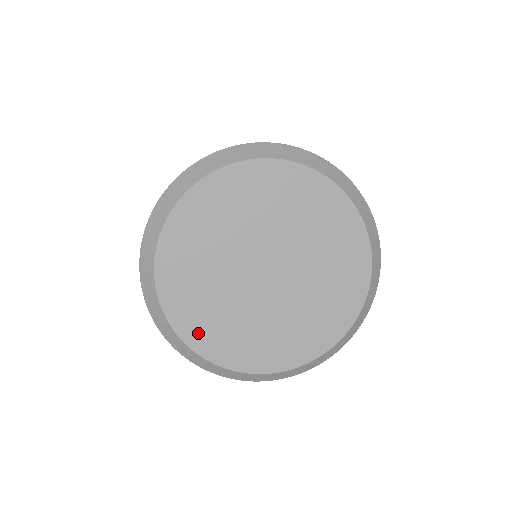
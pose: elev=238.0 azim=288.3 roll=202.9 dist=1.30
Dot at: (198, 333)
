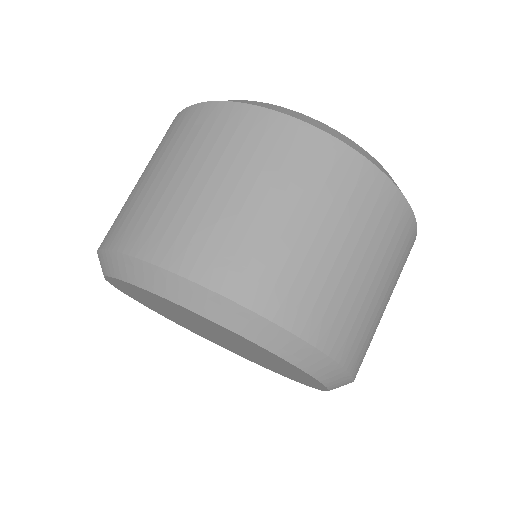
Dot at: (123, 289)
